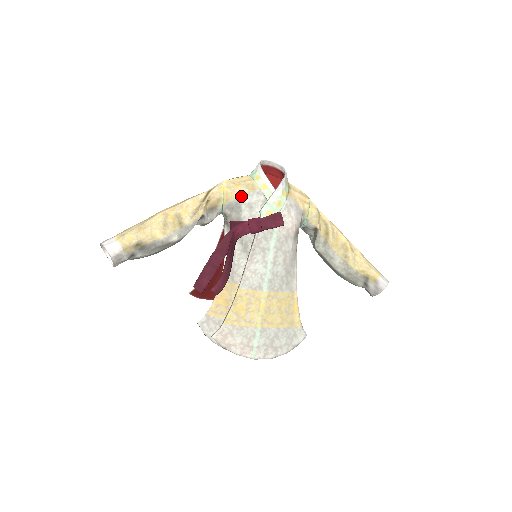
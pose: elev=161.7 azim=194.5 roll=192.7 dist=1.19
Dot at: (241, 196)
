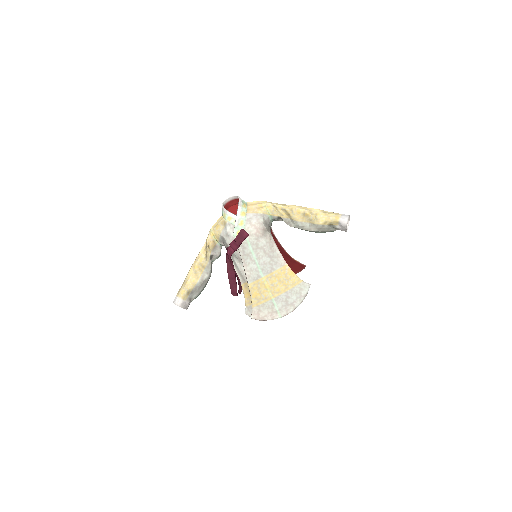
Dot at: (221, 232)
